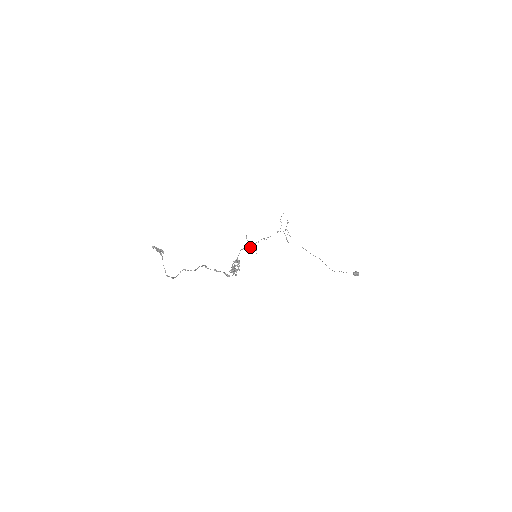
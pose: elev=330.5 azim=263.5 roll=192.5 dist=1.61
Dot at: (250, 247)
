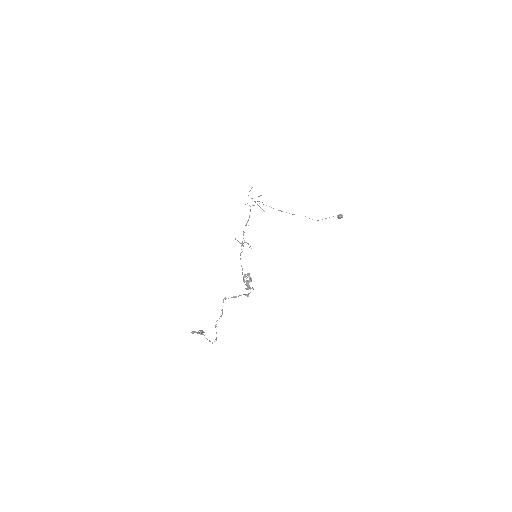
Dot at: (243, 246)
